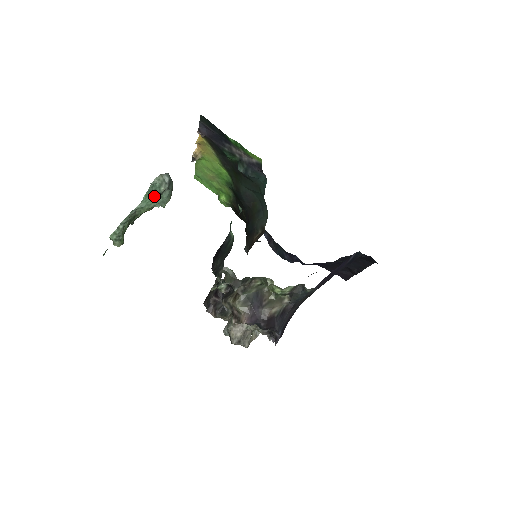
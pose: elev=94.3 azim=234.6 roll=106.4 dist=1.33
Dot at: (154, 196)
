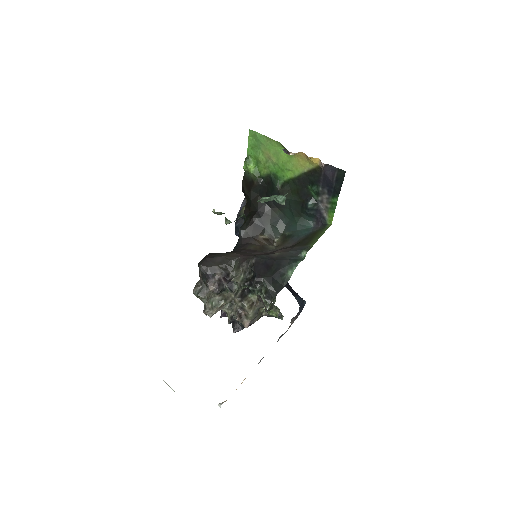
Dot at: (271, 197)
